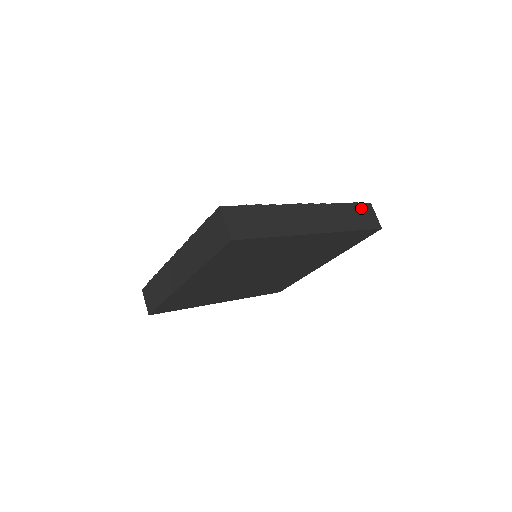
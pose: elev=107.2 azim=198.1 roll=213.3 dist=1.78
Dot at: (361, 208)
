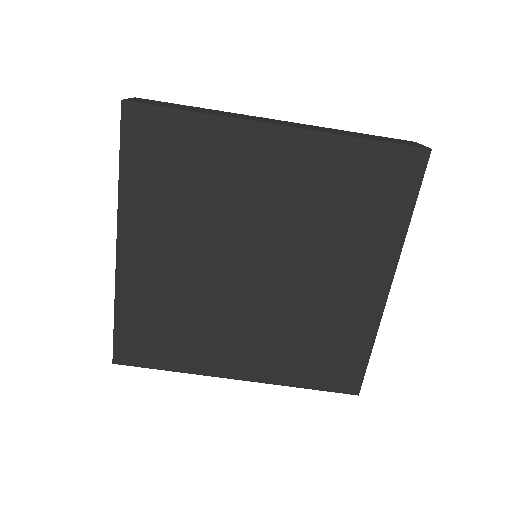
Dot at: (390, 139)
